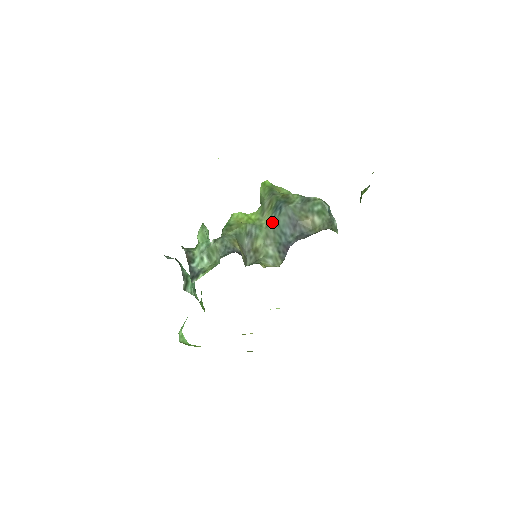
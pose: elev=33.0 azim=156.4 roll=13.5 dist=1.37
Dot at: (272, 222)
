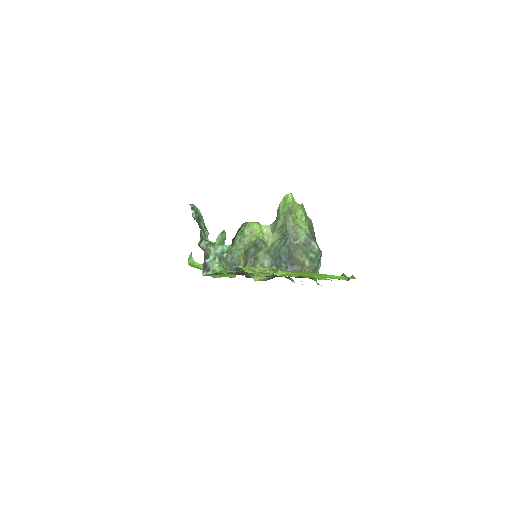
Dot at: (276, 246)
